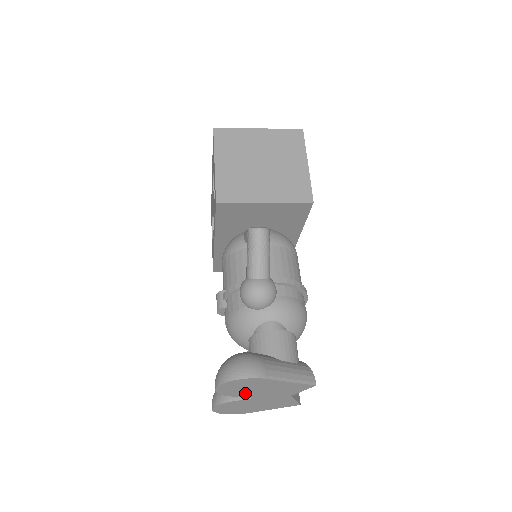
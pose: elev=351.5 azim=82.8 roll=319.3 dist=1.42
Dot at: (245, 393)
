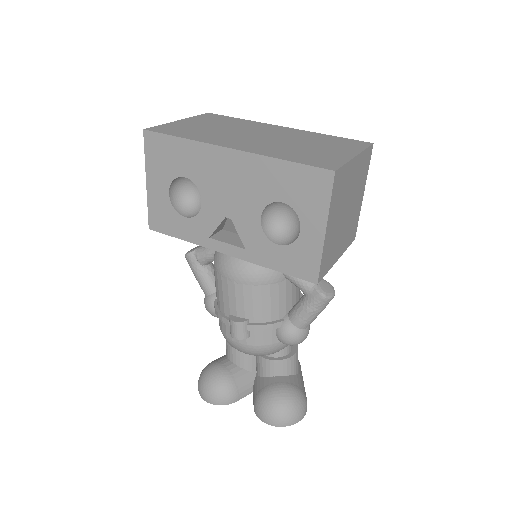
Dot at: occluded
